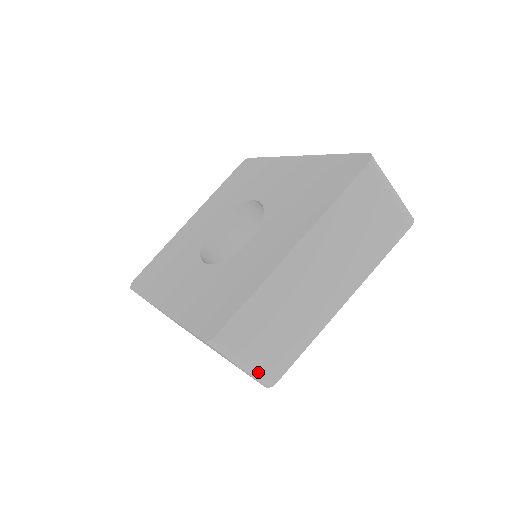
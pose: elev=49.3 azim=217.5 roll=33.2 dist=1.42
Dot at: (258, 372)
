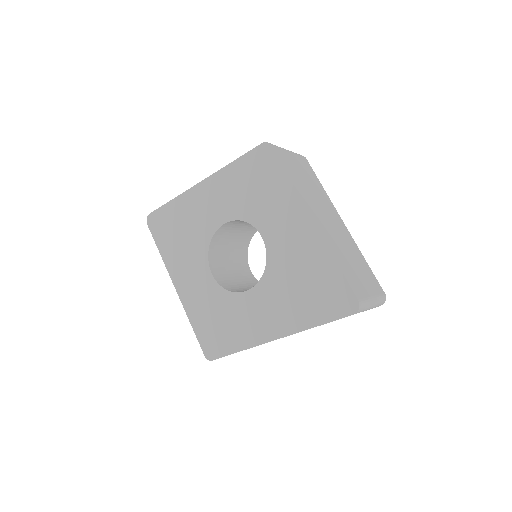
Dot at: occluded
